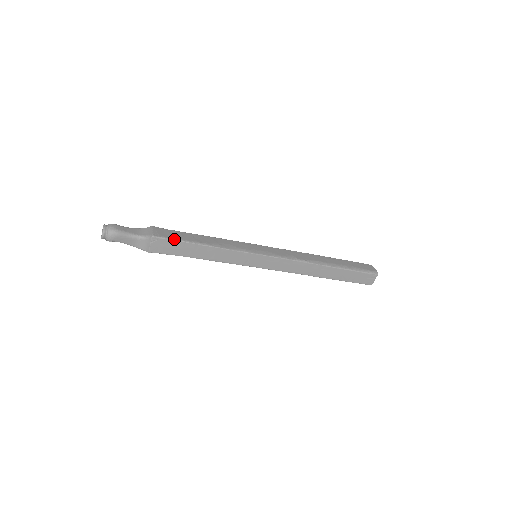
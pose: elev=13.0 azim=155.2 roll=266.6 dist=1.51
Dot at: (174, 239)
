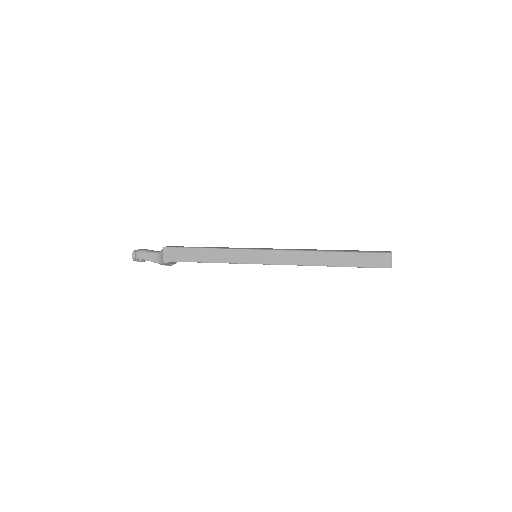
Dot at: (179, 247)
